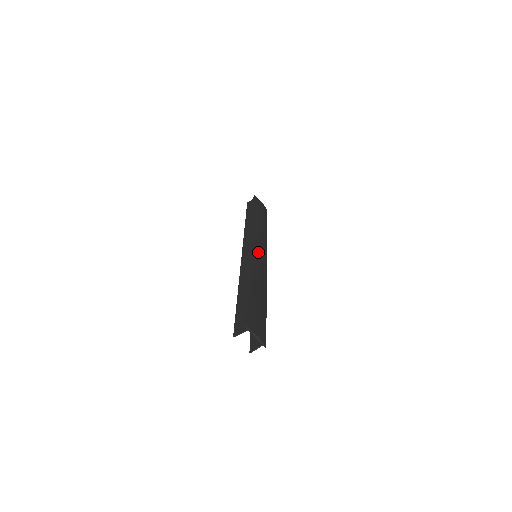
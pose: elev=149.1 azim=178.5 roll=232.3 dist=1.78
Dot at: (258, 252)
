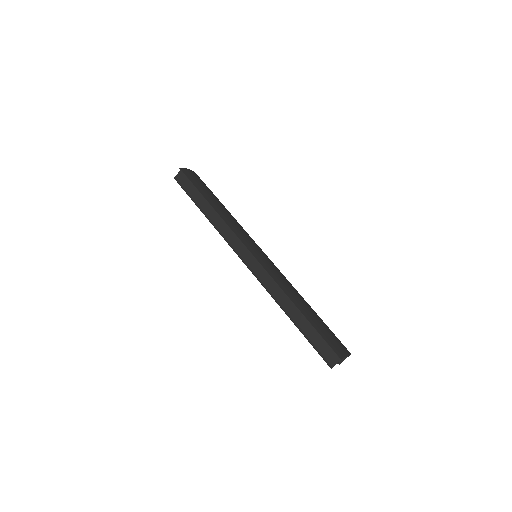
Dot at: (259, 254)
